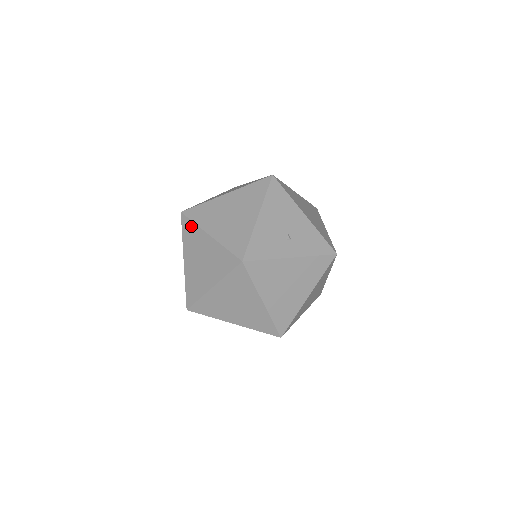
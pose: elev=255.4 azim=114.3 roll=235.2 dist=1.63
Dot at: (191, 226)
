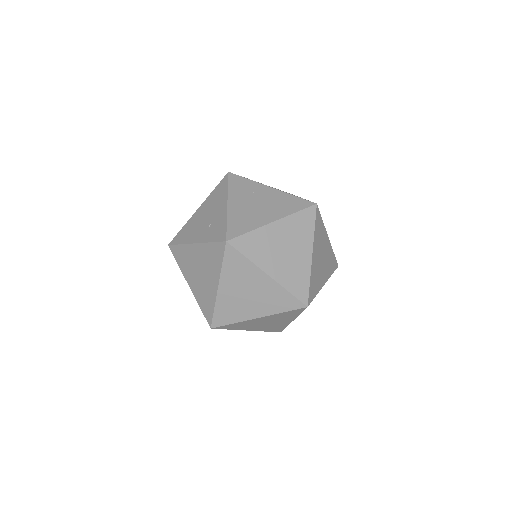
Dot at: (244, 181)
